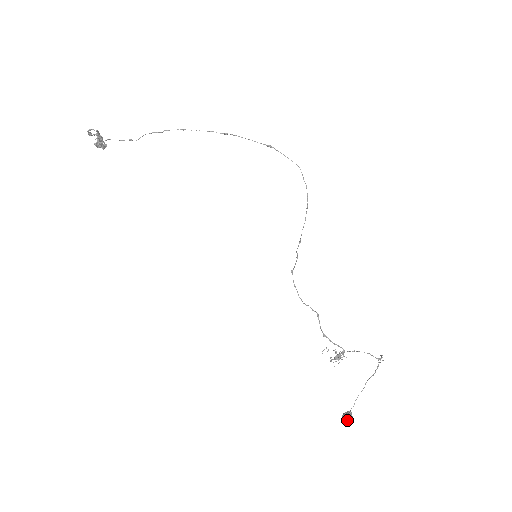
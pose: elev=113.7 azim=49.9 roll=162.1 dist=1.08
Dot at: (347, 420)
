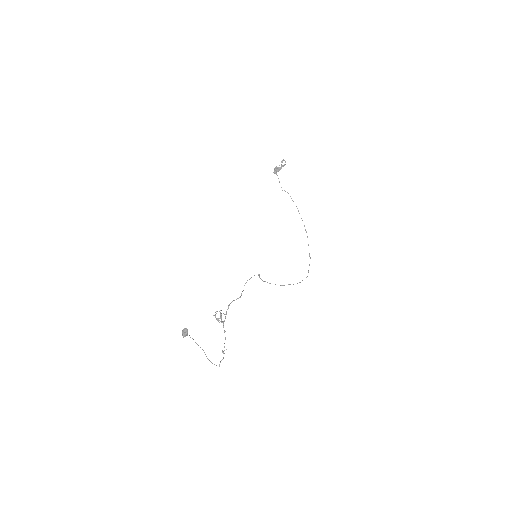
Dot at: (183, 332)
